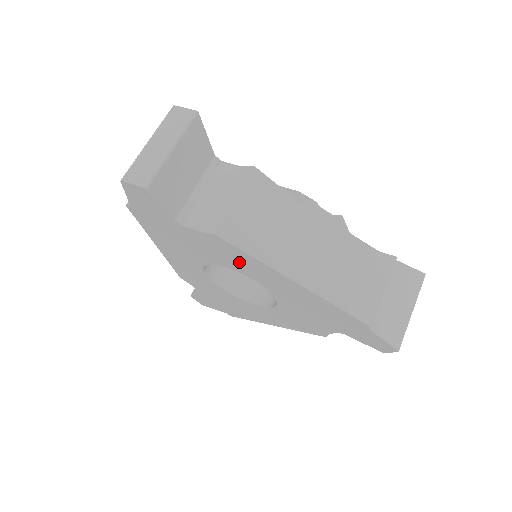
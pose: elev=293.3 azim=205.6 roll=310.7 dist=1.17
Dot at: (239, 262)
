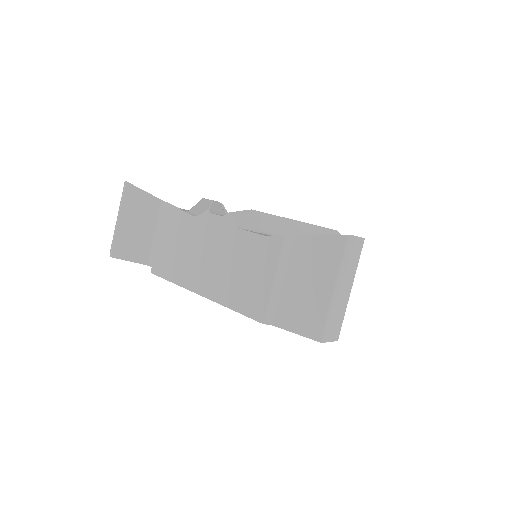
Dot at: occluded
